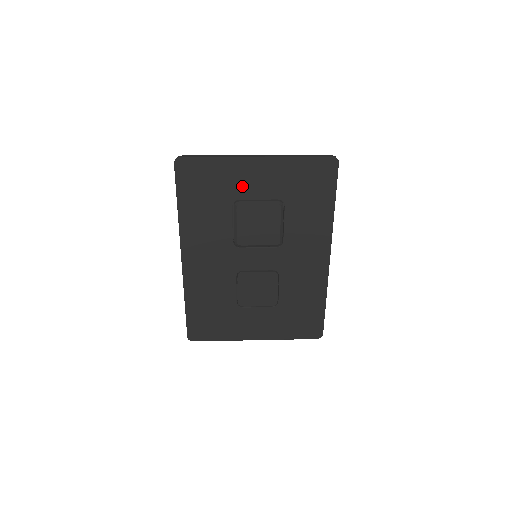
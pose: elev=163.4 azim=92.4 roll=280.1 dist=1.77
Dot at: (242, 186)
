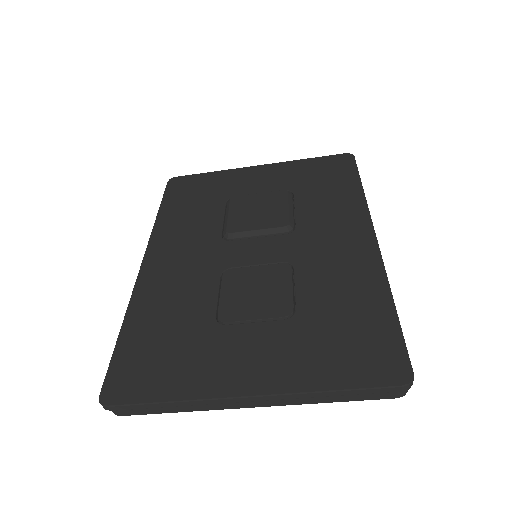
Dot at: (240, 187)
